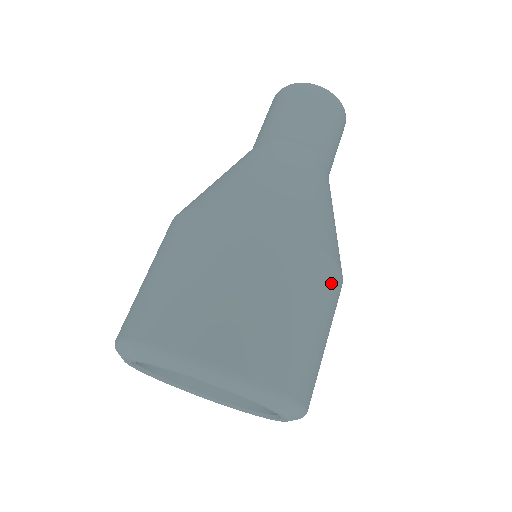
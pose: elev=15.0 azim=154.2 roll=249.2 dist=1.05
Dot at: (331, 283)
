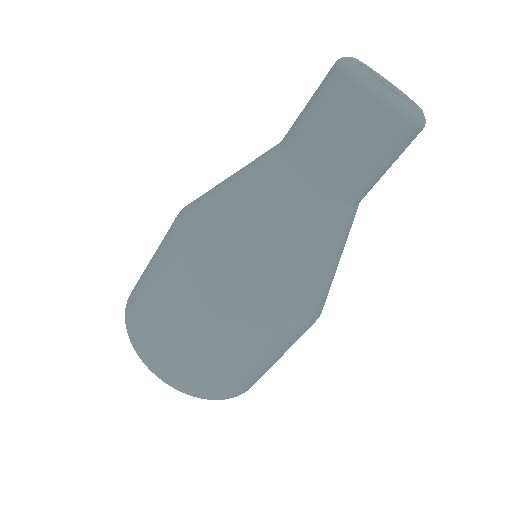
Dot at: (300, 336)
